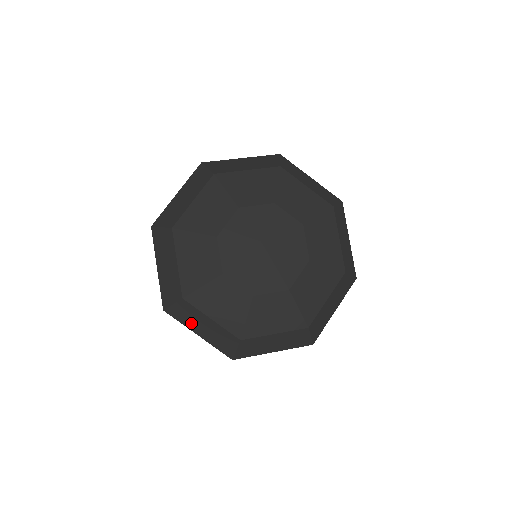
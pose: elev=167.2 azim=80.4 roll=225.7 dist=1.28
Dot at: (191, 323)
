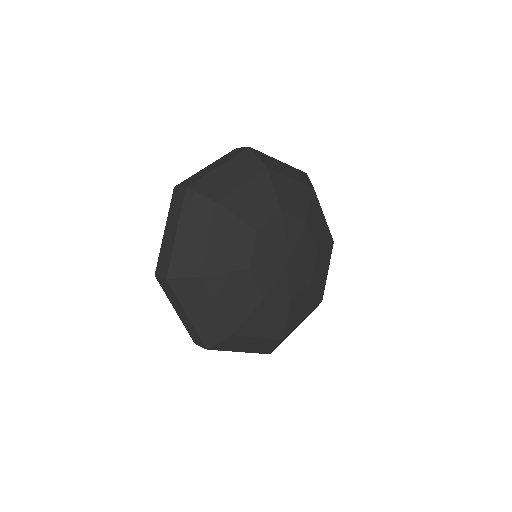
Dot at: (236, 347)
